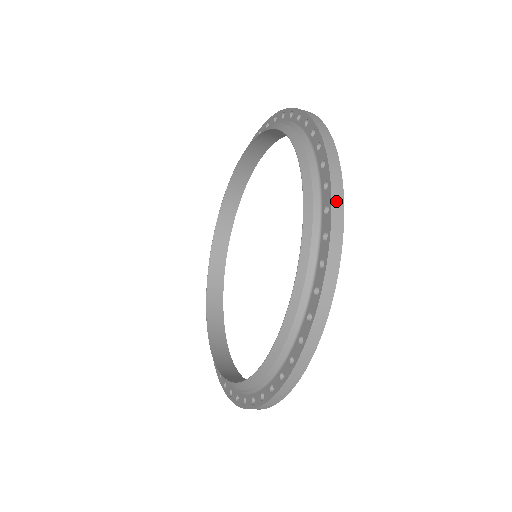
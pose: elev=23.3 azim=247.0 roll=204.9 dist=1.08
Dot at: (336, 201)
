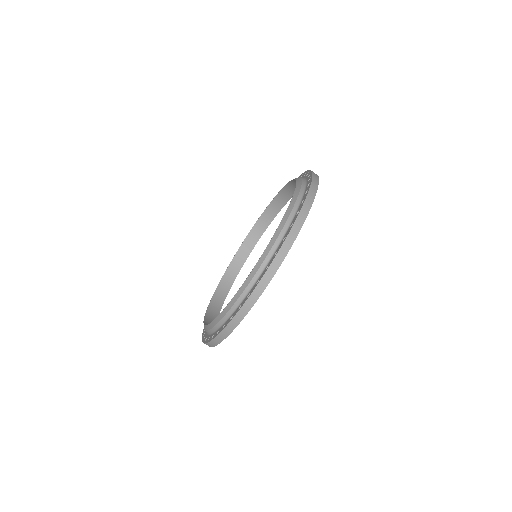
Dot at: (309, 197)
